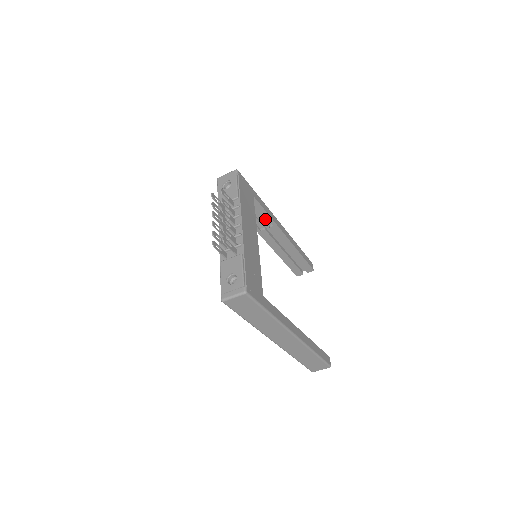
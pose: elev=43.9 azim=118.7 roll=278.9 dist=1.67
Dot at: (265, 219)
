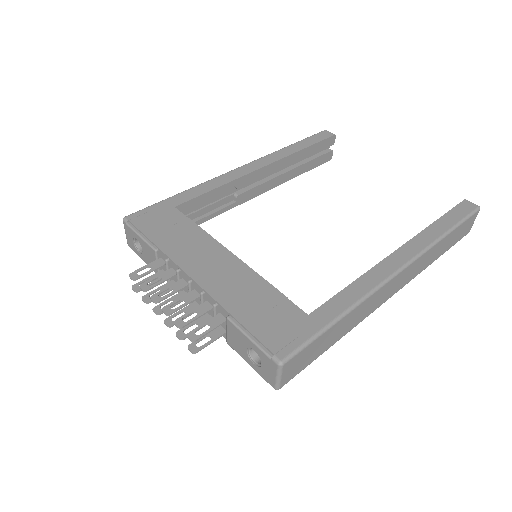
Dot at: (221, 192)
